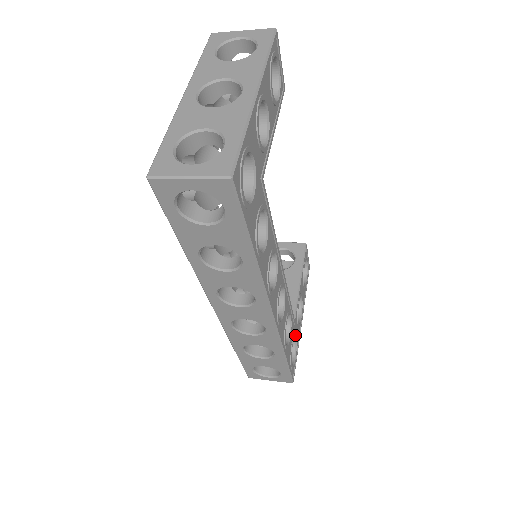
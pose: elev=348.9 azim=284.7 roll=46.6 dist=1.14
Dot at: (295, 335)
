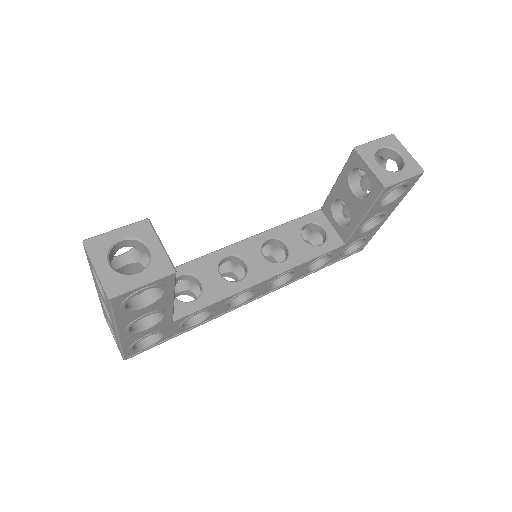
Dot at: (354, 243)
